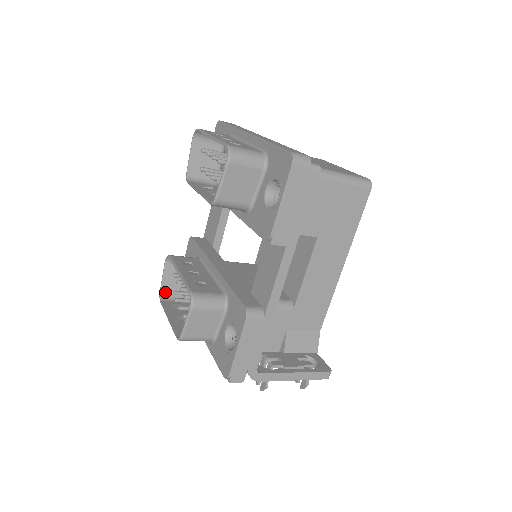
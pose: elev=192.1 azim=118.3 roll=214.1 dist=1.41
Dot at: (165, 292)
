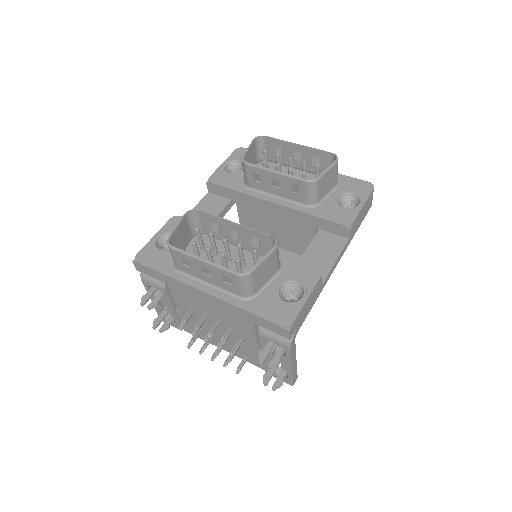
Dot at: (171, 242)
